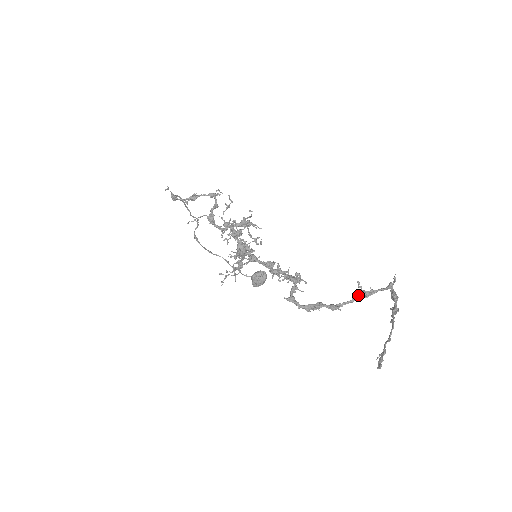
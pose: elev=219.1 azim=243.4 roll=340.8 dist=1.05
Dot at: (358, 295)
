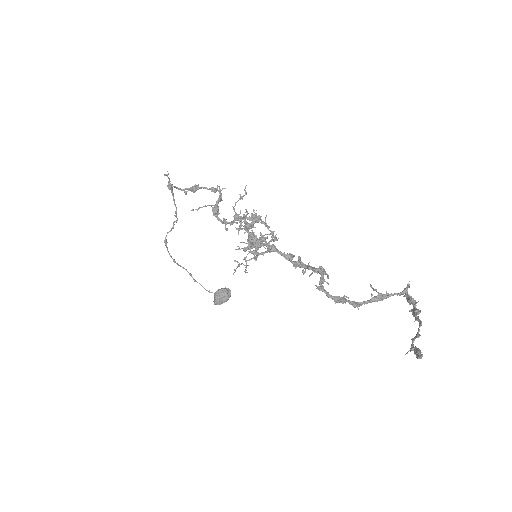
Dot at: (377, 296)
